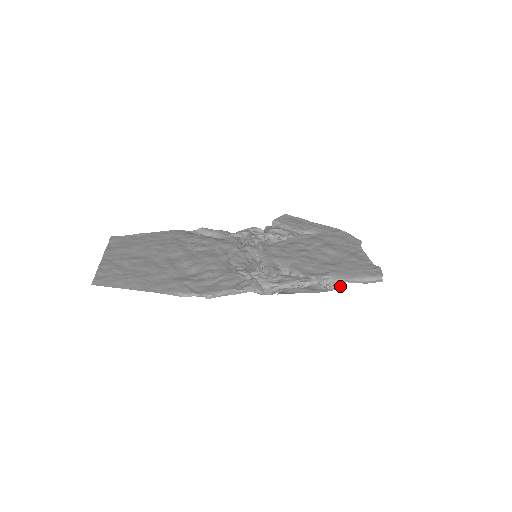
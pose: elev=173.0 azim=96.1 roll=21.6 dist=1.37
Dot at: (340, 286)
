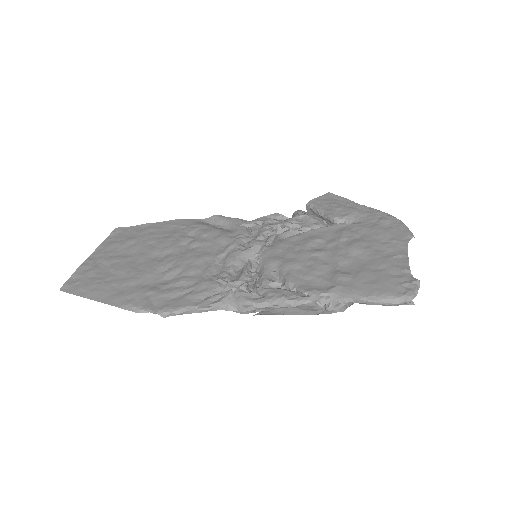
Dot at: (347, 307)
